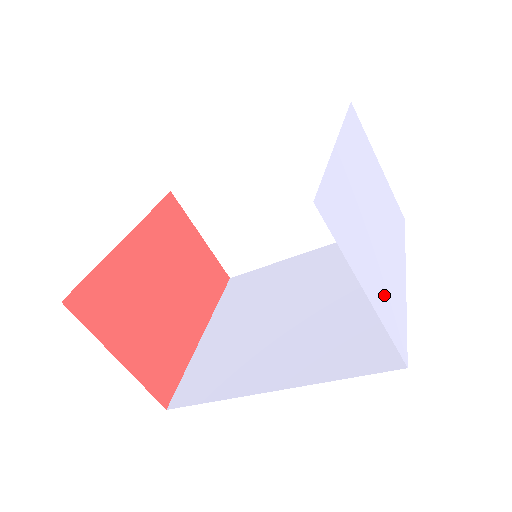
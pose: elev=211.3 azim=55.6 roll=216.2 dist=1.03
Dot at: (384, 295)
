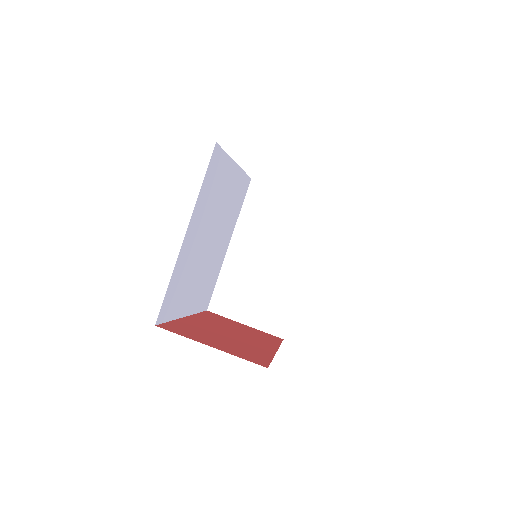
Dot at: occluded
